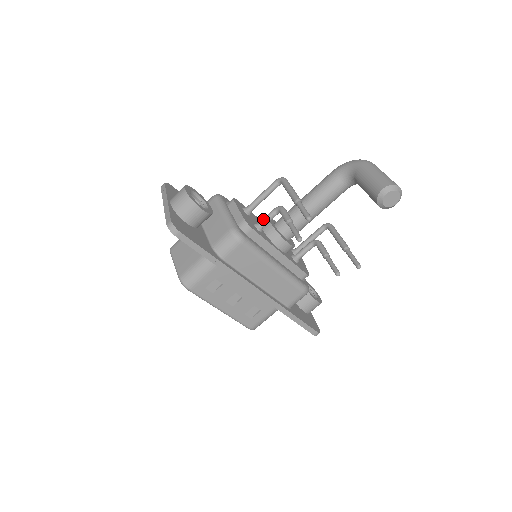
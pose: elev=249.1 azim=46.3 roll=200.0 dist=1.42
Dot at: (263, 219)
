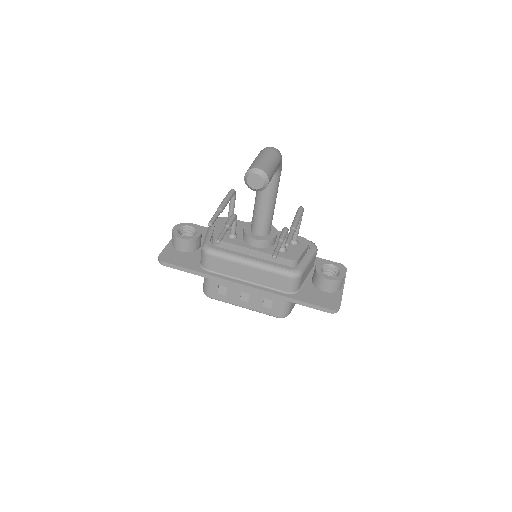
Dot at: occluded
